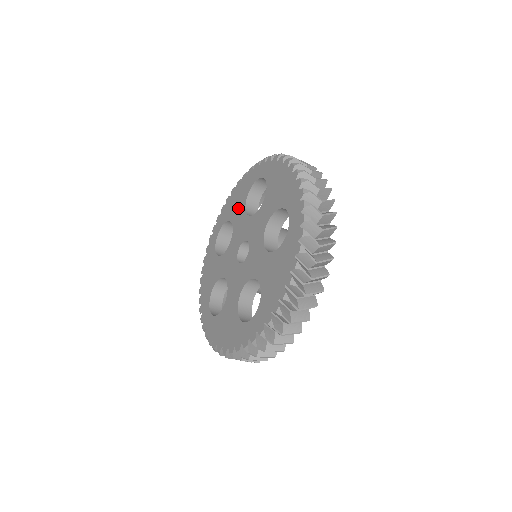
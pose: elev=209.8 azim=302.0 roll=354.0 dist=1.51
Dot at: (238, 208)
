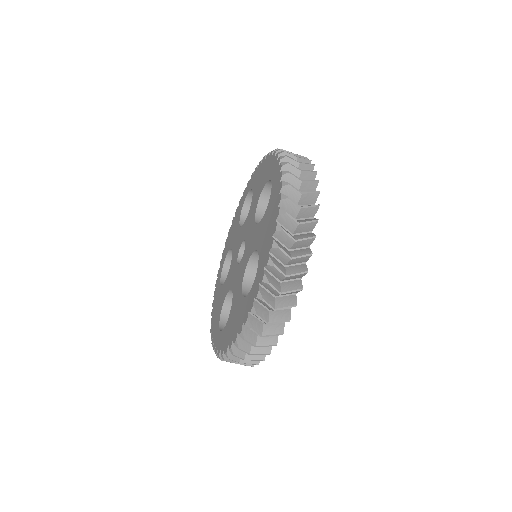
Dot at: (234, 233)
